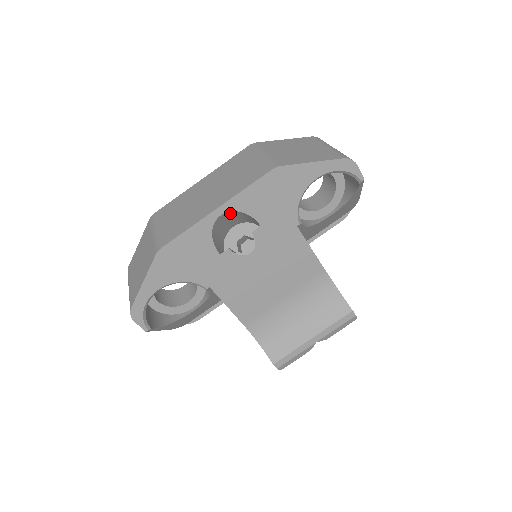
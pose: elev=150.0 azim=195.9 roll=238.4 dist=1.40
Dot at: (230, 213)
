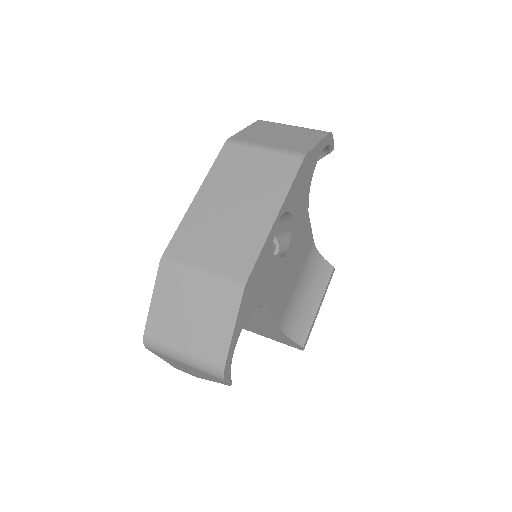
Dot at: occluded
